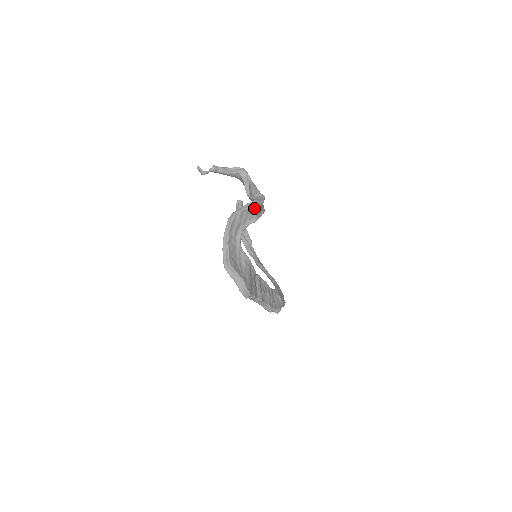
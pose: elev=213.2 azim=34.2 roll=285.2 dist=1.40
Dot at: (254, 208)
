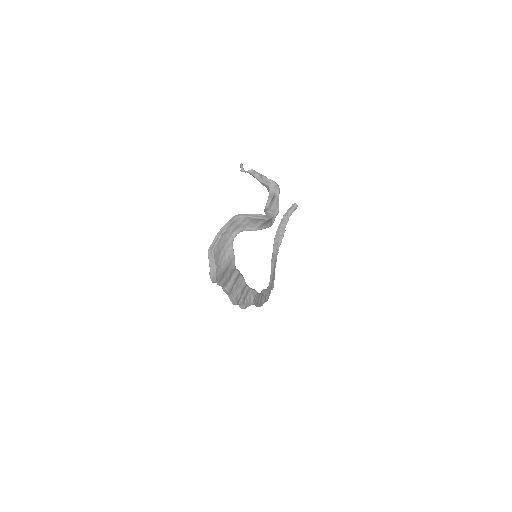
Dot at: (258, 220)
